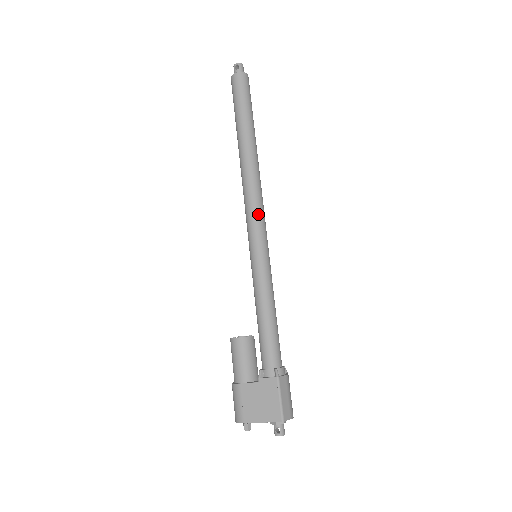
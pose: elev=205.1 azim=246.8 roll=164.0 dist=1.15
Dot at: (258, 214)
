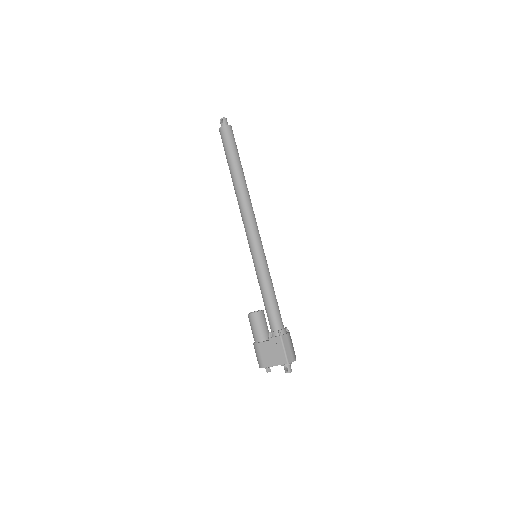
Dot at: (252, 227)
